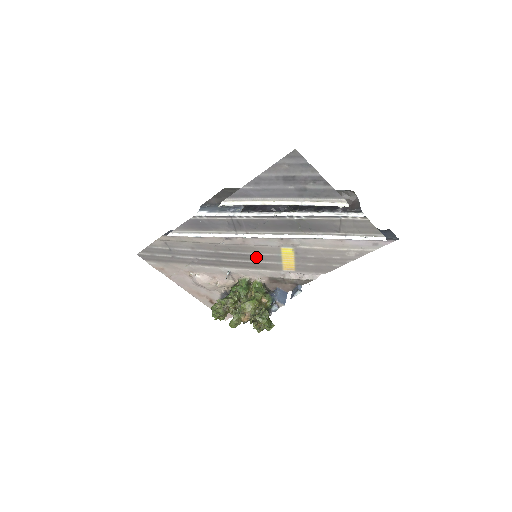
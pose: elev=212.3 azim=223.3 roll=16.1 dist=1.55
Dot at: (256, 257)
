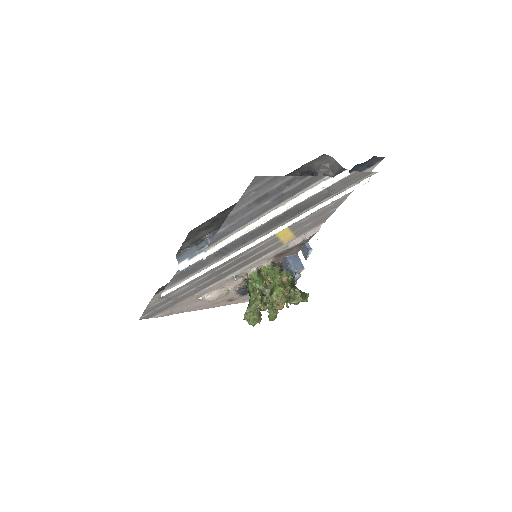
Dot at: (253, 252)
